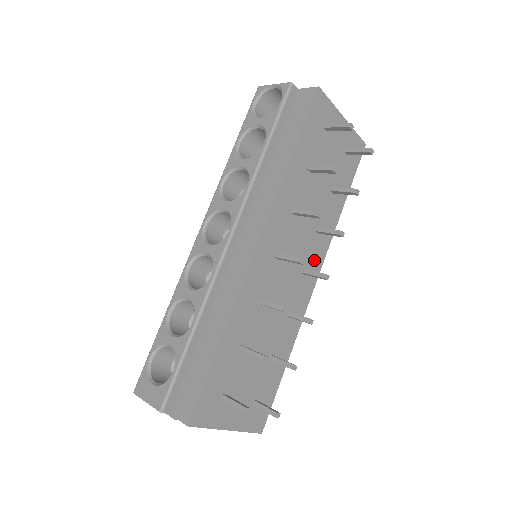
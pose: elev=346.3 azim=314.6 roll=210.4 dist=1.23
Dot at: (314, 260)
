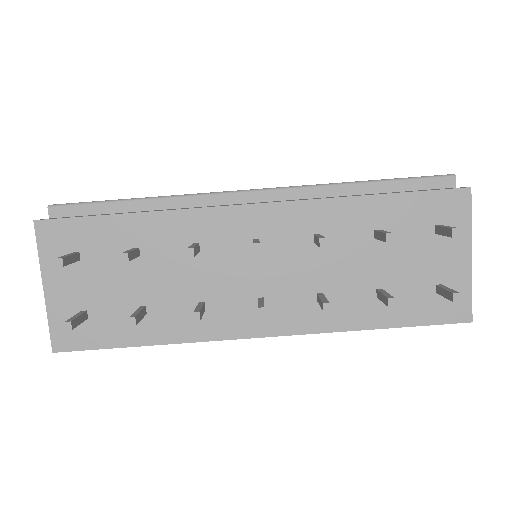
Dot at: (284, 315)
